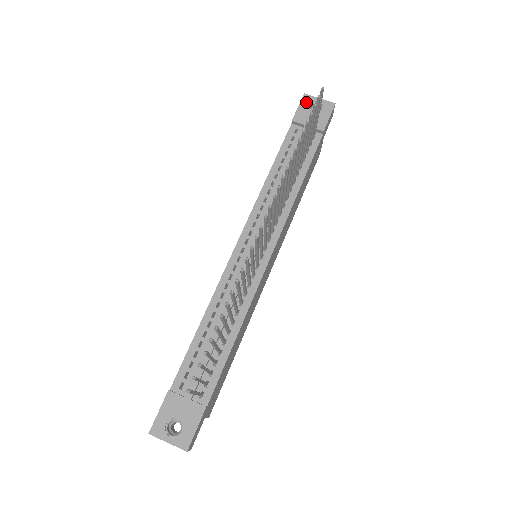
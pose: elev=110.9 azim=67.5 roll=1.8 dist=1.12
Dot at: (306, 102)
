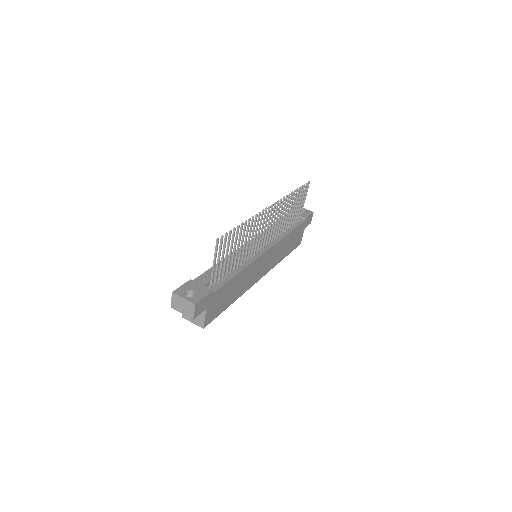
Dot at: occluded
